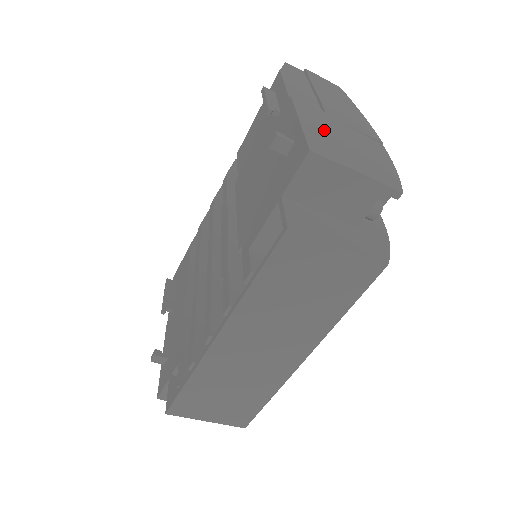
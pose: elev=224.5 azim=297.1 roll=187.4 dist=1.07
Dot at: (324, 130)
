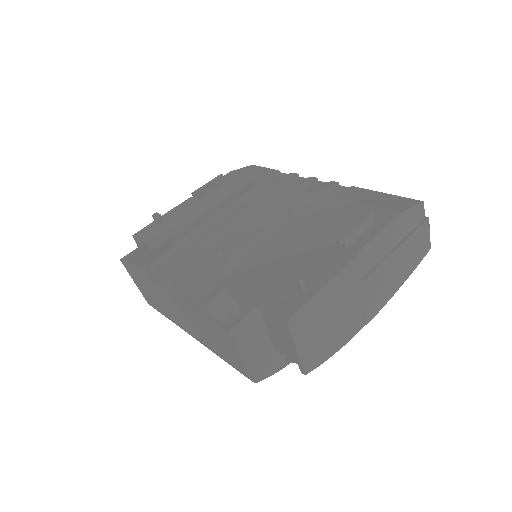
Dot at: (330, 302)
